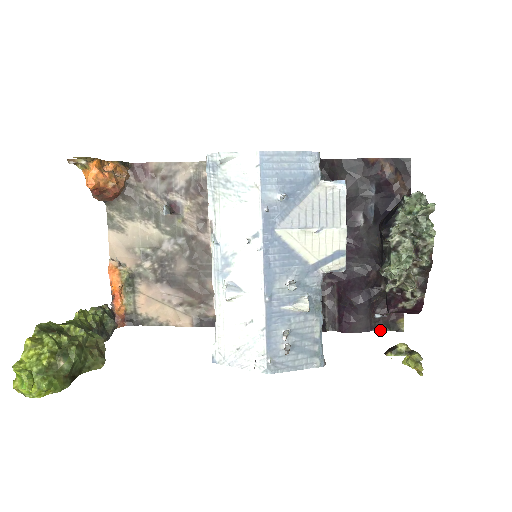
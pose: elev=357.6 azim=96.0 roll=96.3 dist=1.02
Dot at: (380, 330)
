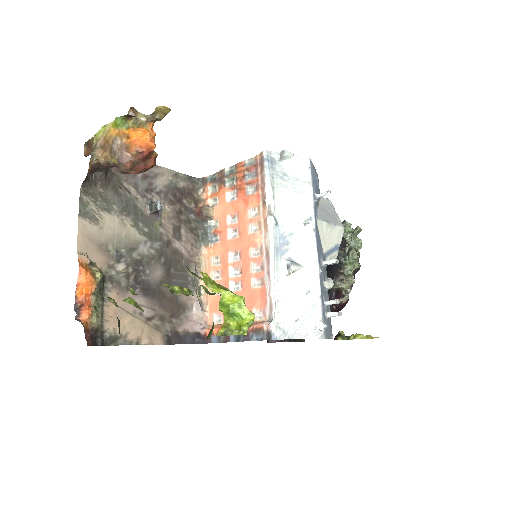
Dot at: (293, 341)
